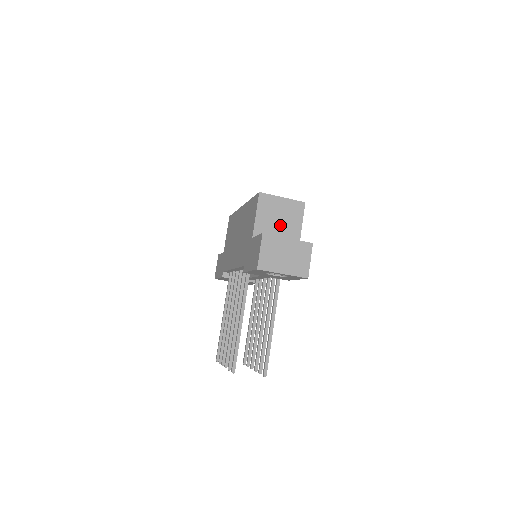
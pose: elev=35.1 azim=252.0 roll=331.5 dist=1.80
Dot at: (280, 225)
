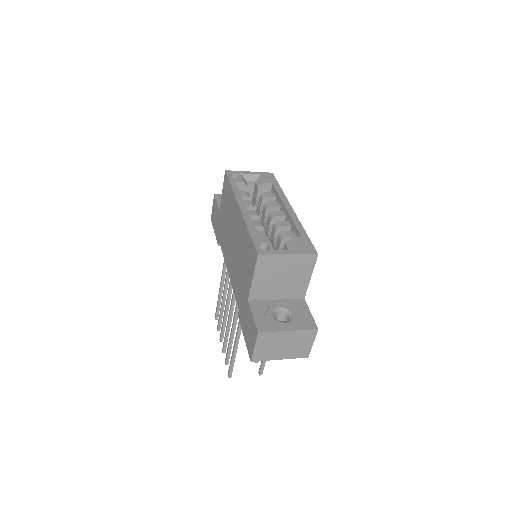
Dot at: (283, 283)
